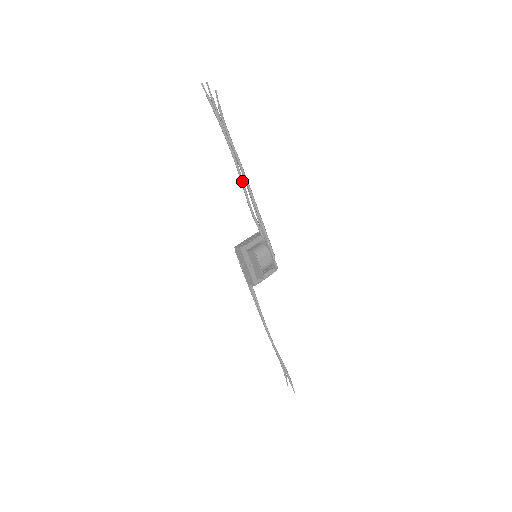
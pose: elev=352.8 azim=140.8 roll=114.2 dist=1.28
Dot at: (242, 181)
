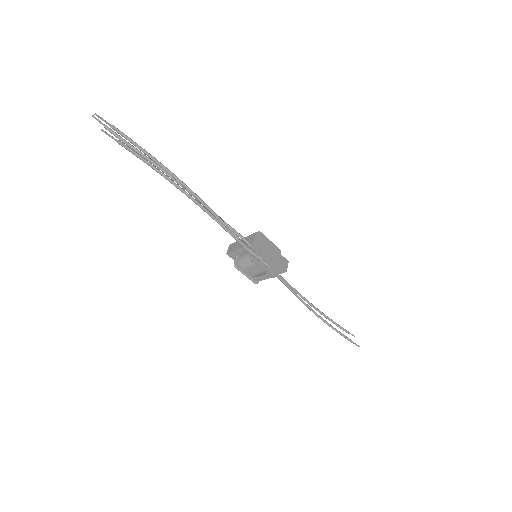
Dot at: (198, 201)
